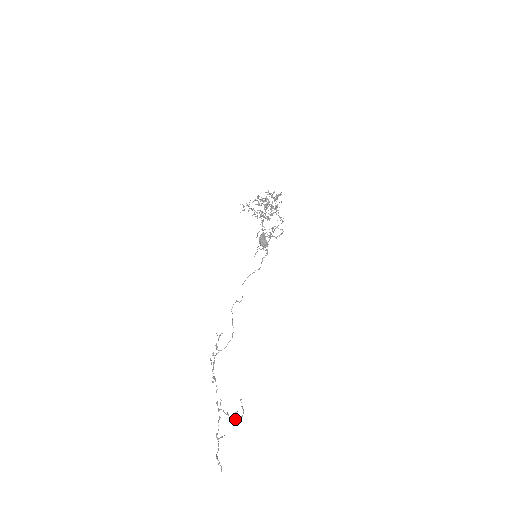
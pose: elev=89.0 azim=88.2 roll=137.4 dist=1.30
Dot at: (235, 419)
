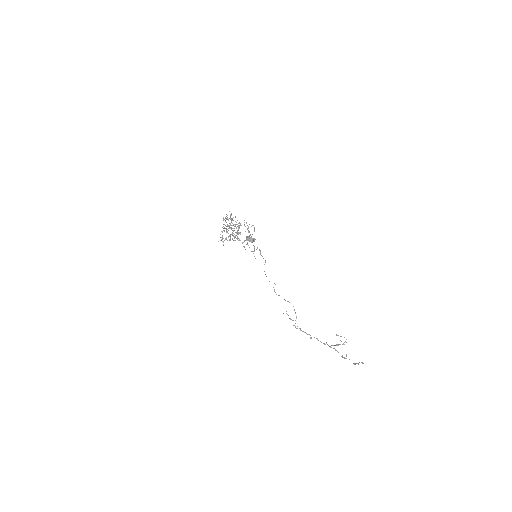
Dot at: occluded
